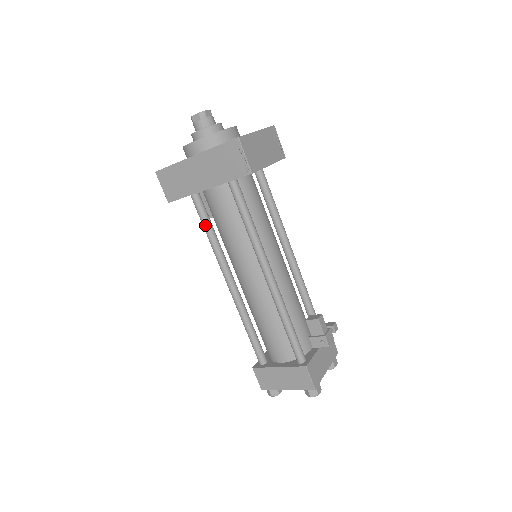
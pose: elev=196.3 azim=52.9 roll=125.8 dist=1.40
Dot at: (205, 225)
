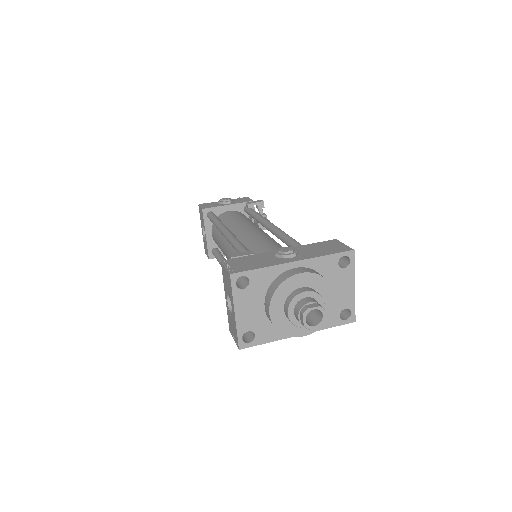
Dot at: occluded
